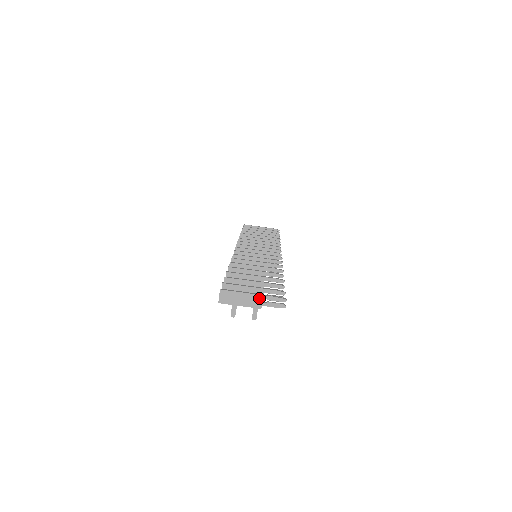
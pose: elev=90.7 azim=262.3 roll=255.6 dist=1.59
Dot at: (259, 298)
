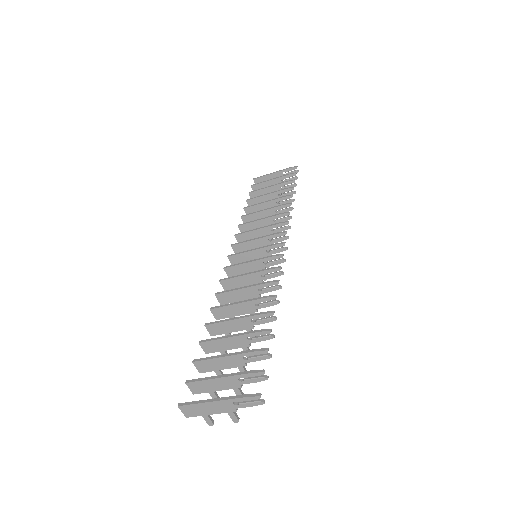
Dot at: (227, 403)
